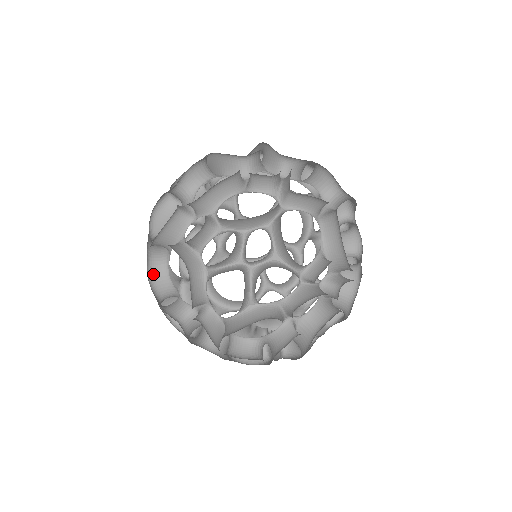
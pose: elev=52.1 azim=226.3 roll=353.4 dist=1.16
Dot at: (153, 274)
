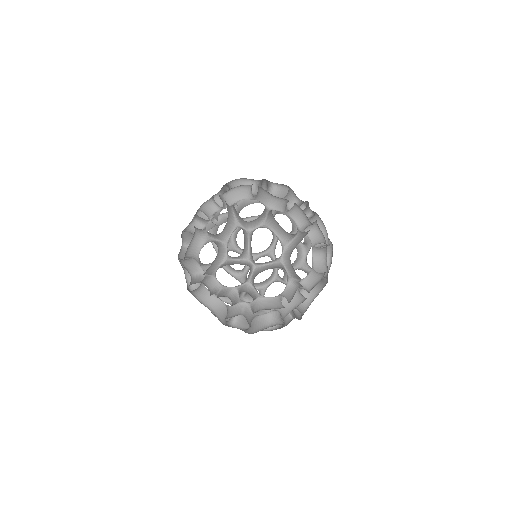
Dot at: occluded
